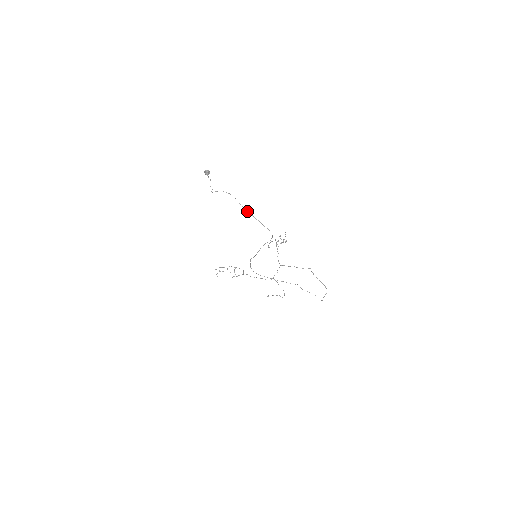
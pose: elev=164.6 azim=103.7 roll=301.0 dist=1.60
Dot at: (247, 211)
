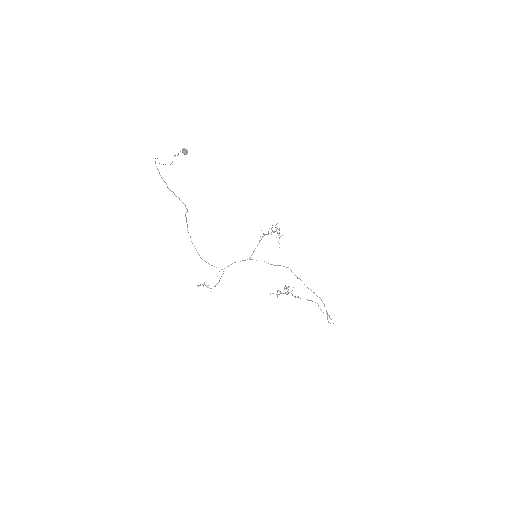
Dot at: (159, 173)
